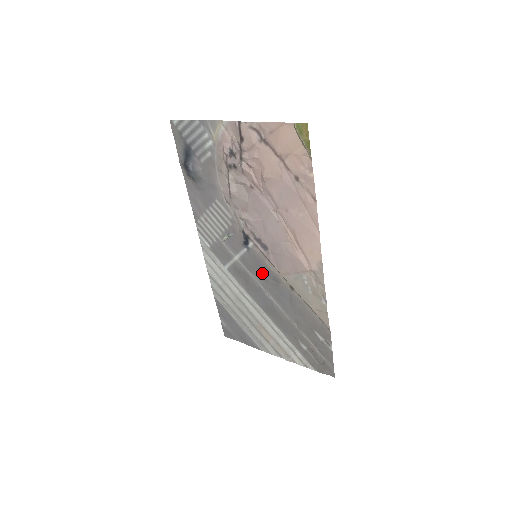
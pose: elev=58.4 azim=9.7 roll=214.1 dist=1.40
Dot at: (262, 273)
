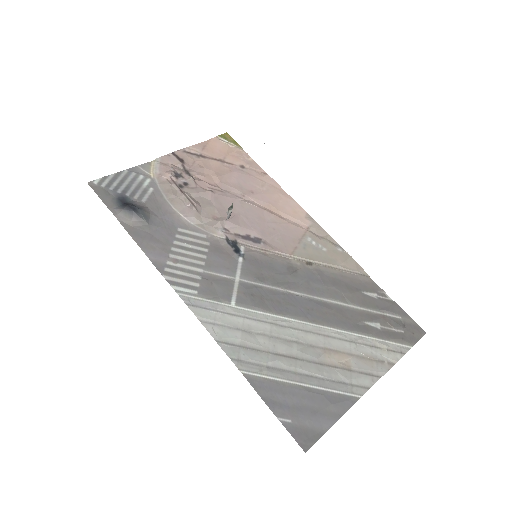
Dot at: (274, 273)
